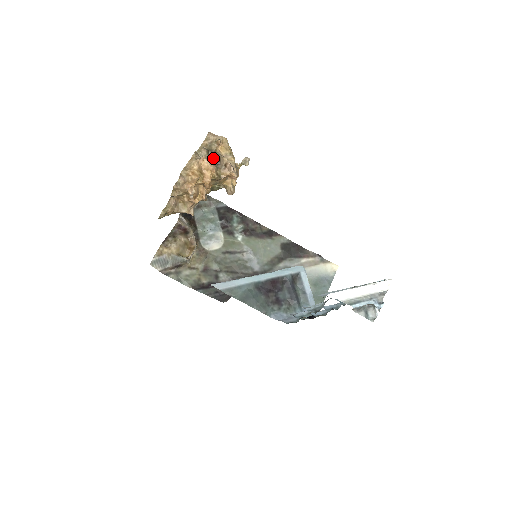
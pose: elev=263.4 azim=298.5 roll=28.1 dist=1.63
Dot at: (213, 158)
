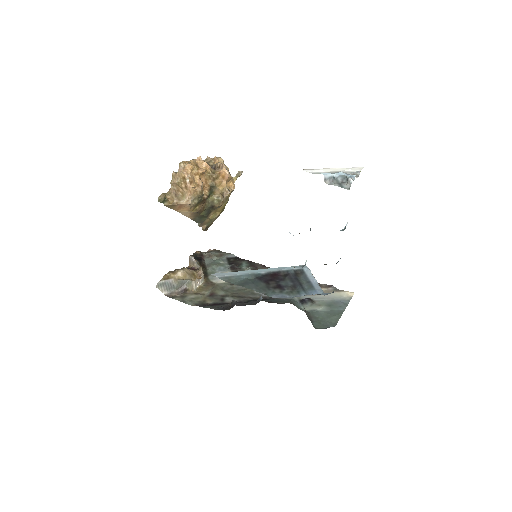
Dot at: occluded
